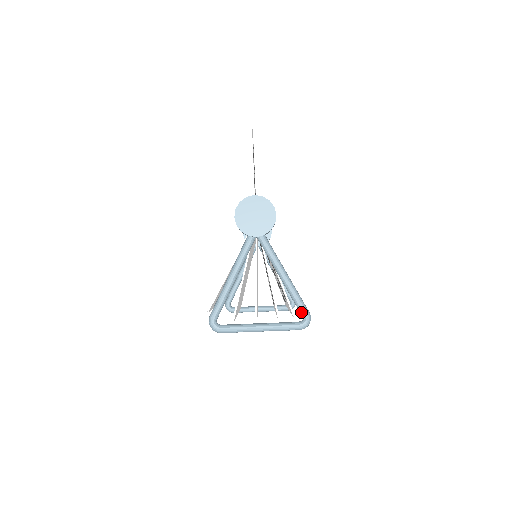
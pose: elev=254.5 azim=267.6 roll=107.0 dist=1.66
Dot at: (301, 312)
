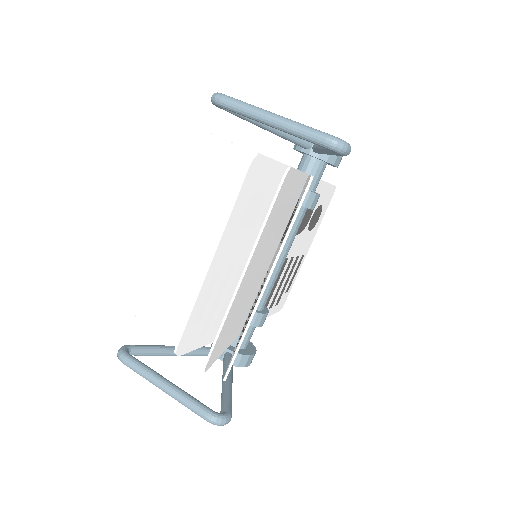
Dot at: occluded
